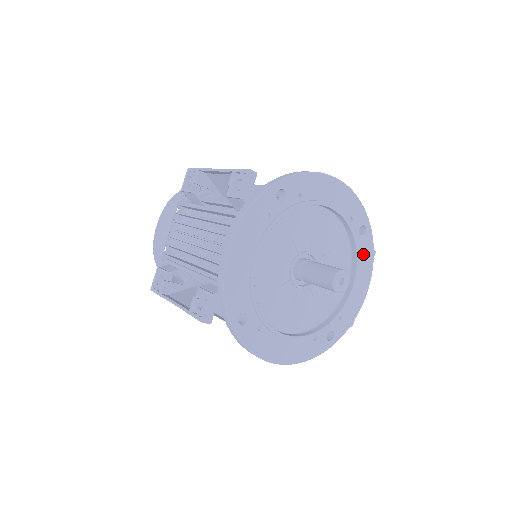
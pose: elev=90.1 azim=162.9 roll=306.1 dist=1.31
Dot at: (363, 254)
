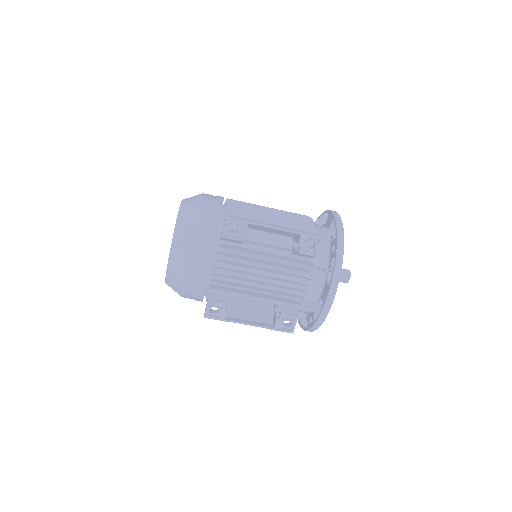
Dot at: occluded
